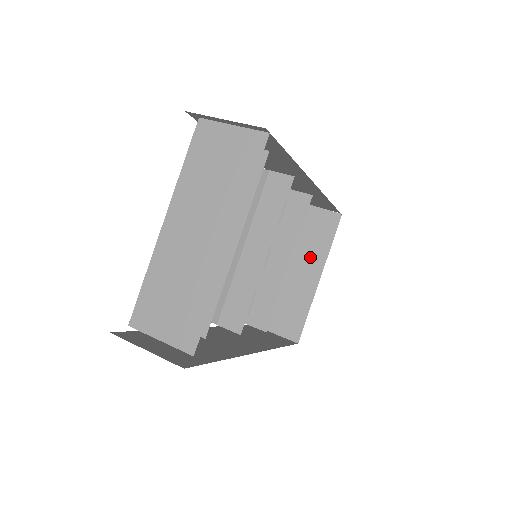
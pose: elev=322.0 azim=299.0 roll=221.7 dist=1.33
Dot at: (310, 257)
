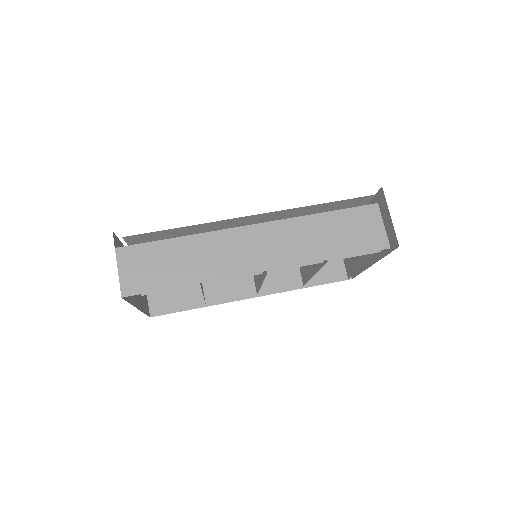
Dot at: occluded
